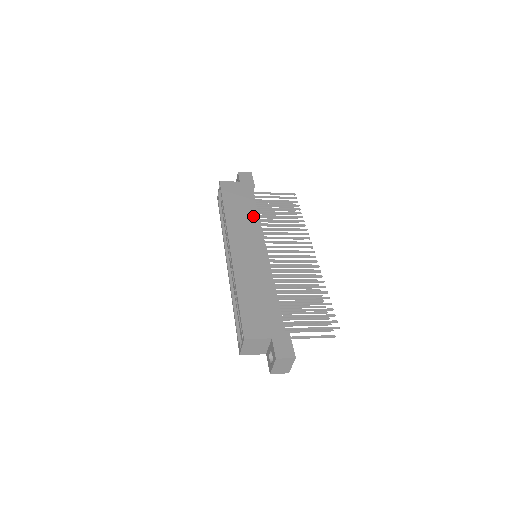
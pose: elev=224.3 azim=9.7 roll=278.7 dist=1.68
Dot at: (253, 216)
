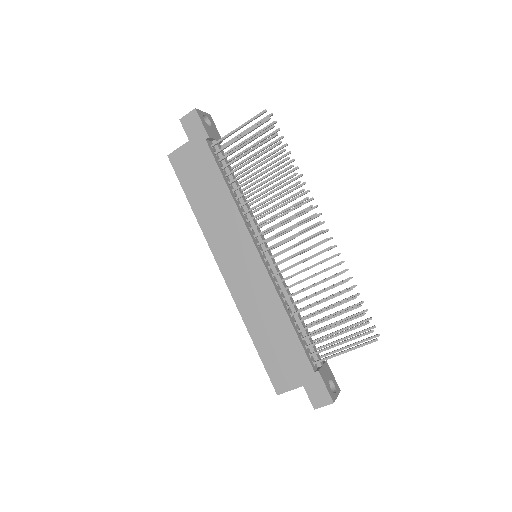
Dot at: (226, 203)
